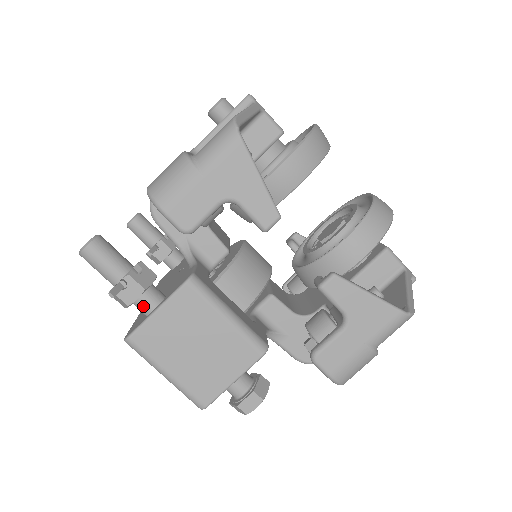
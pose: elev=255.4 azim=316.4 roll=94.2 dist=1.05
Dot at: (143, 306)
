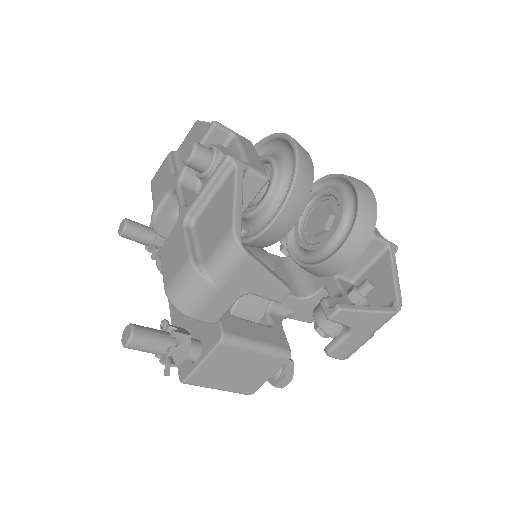
Dot at: (188, 360)
